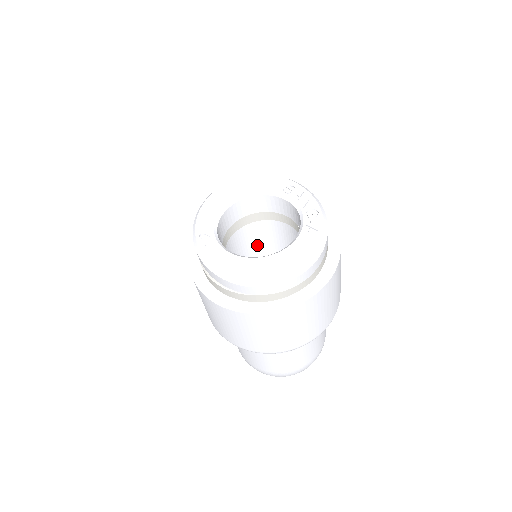
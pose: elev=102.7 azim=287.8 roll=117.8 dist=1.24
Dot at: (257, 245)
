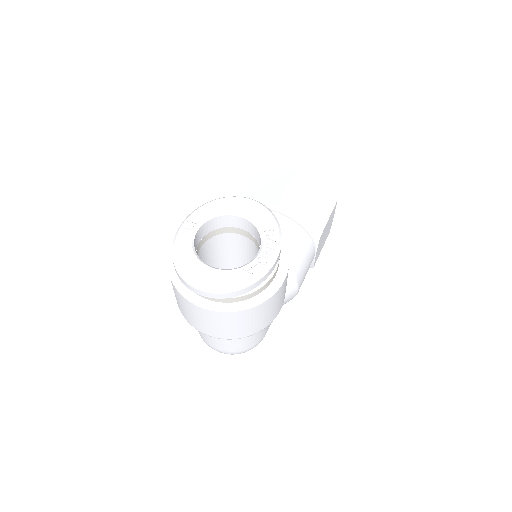
Dot at: (242, 251)
